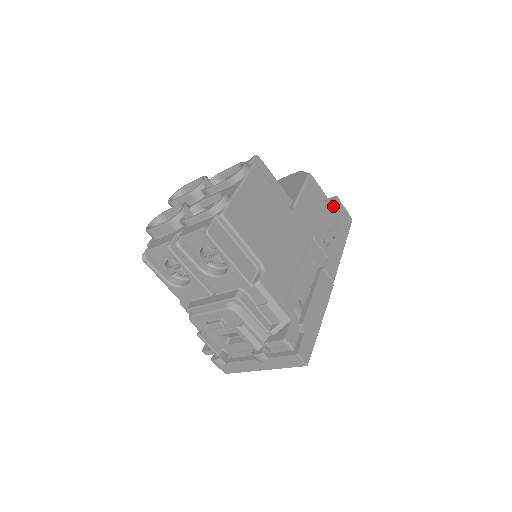
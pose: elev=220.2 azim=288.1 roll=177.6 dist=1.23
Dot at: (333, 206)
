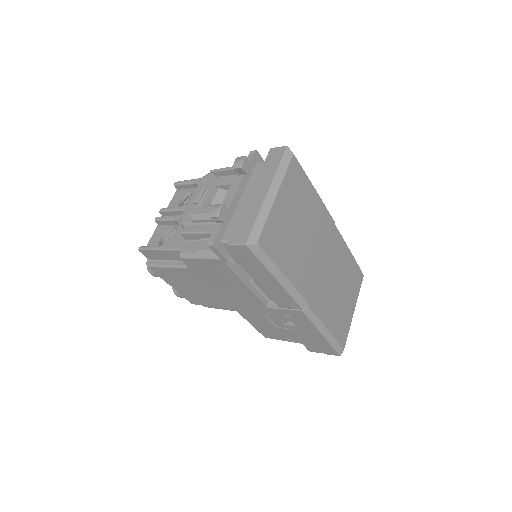
Dot at: occluded
